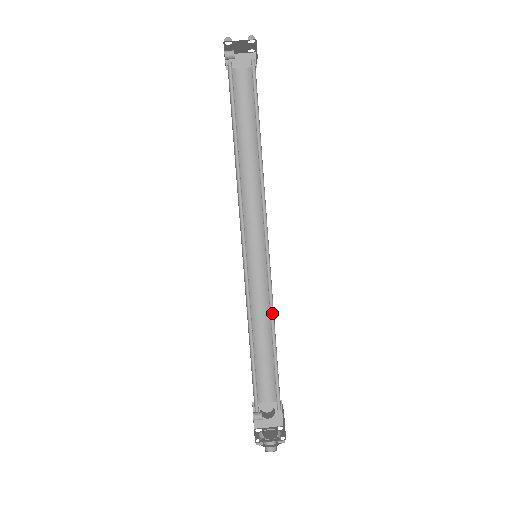
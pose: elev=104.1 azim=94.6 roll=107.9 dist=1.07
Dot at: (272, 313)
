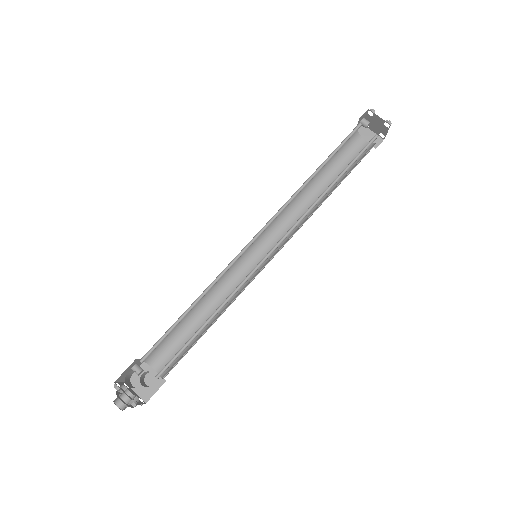
Dot at: (226, 302)
